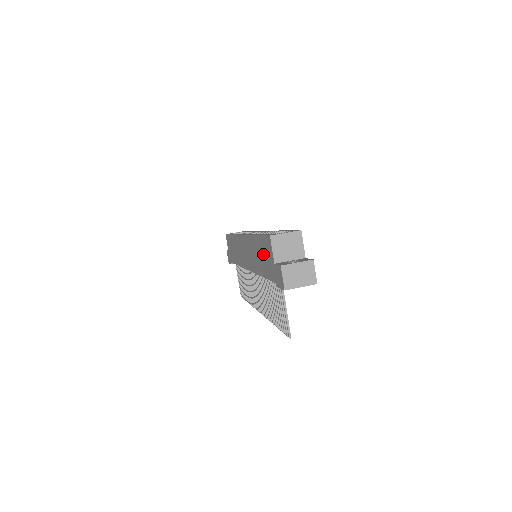
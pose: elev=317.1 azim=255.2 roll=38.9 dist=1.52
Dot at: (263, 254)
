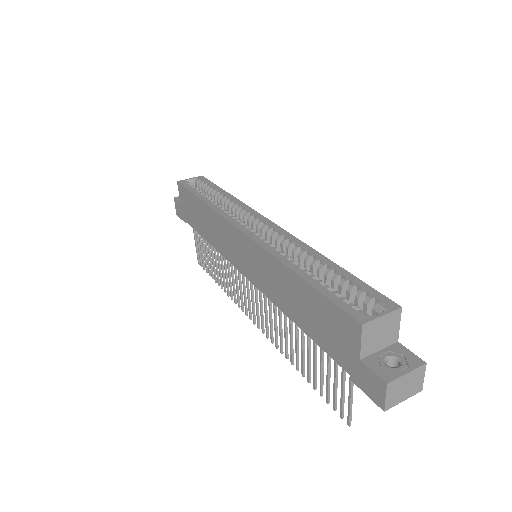
Dot at: (318, 315)
